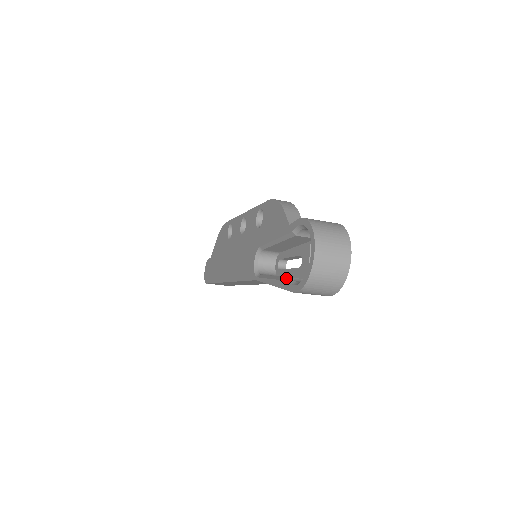
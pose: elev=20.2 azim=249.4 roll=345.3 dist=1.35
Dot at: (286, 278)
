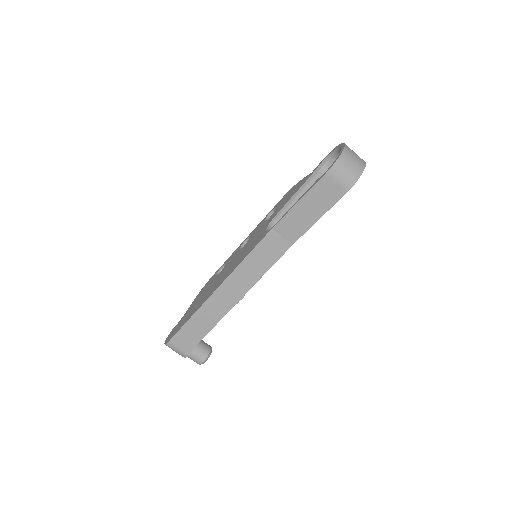
Dot at: occluded
